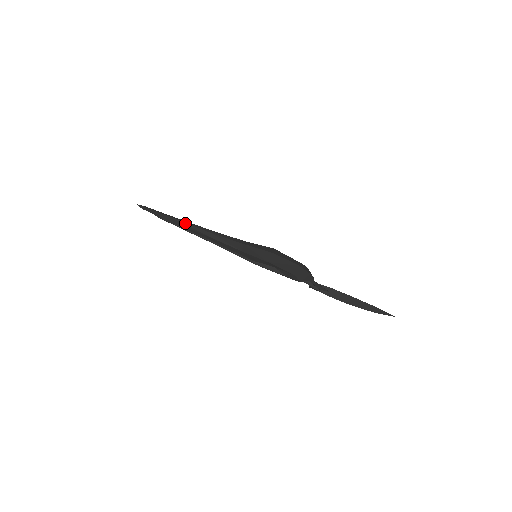
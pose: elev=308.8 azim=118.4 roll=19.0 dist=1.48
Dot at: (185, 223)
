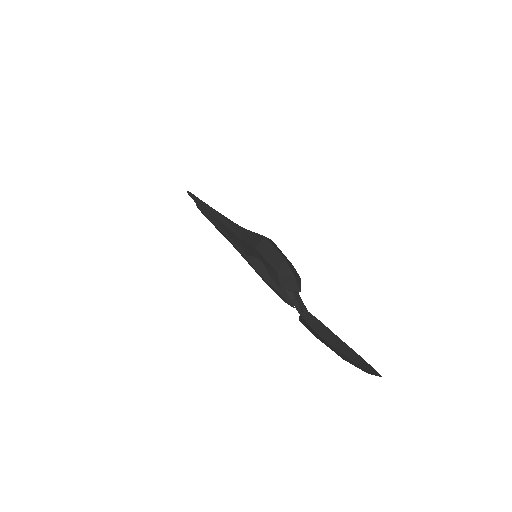
Dot at: (211, 208)
